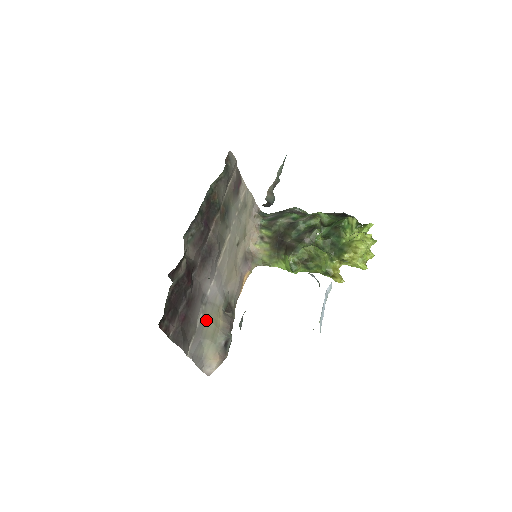
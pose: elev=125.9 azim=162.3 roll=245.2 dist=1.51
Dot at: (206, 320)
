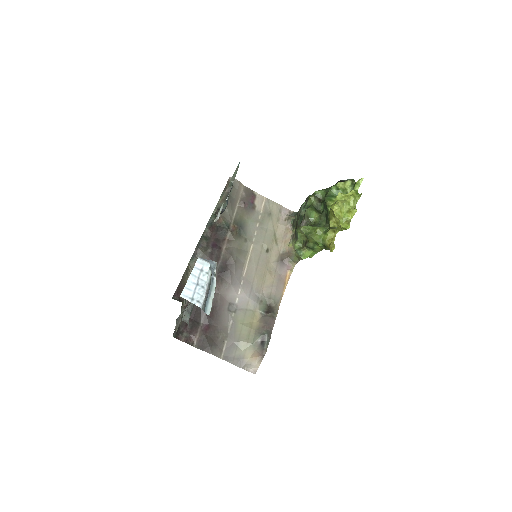
Dot at: (238, 325)
